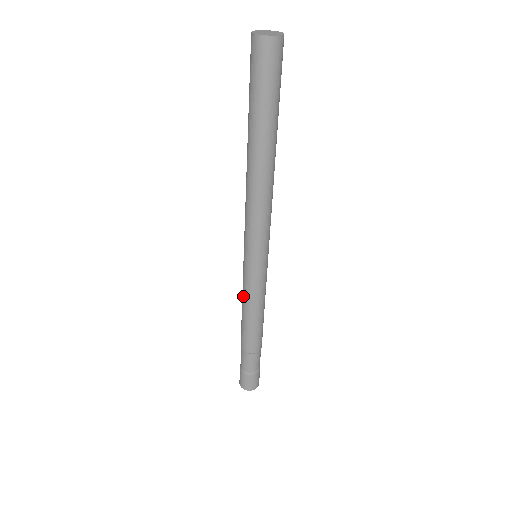
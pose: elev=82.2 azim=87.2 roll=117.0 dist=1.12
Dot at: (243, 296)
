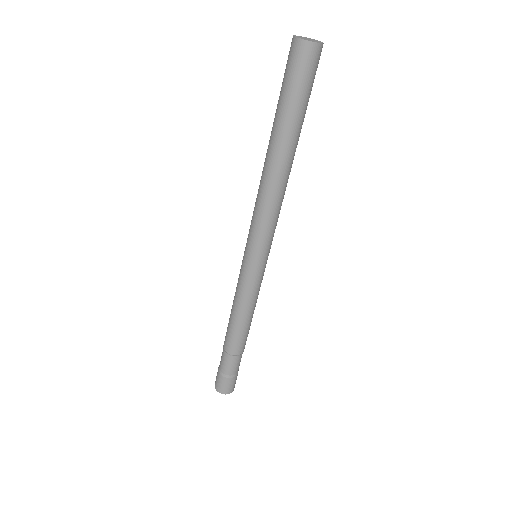
Dot at: occluded
